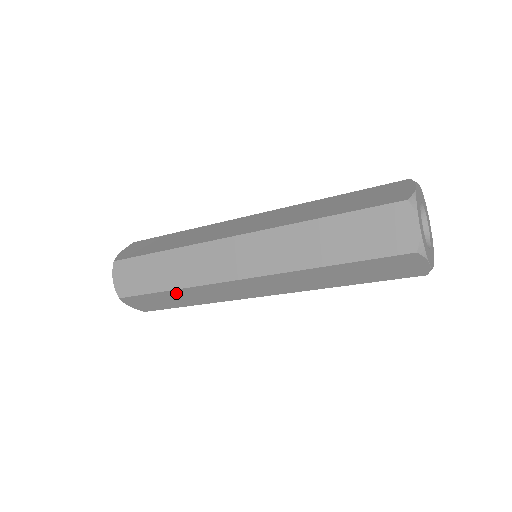
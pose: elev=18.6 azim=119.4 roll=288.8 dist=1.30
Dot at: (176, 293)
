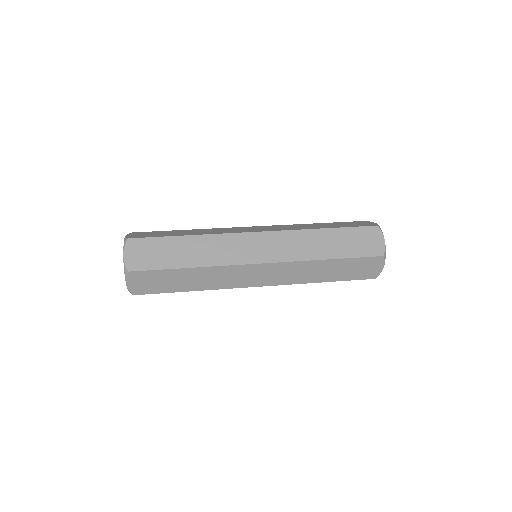
Dot at: (192, 272)
